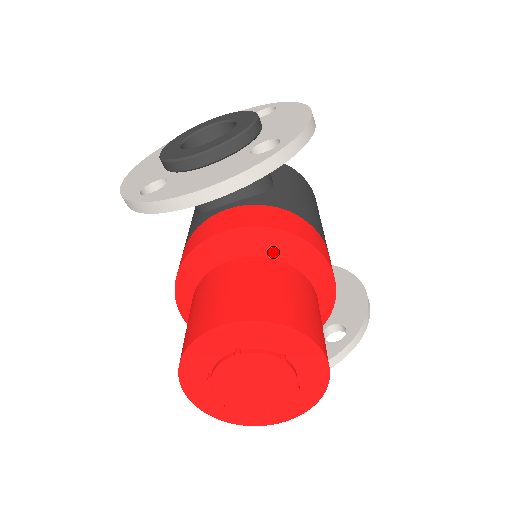
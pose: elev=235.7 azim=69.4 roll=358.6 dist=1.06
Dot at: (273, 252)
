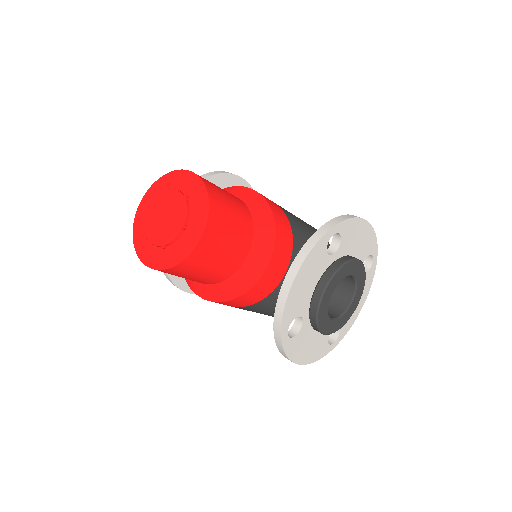
Dot at: occluded
